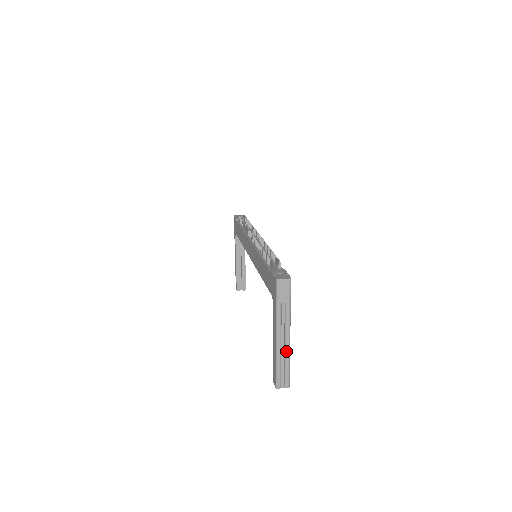
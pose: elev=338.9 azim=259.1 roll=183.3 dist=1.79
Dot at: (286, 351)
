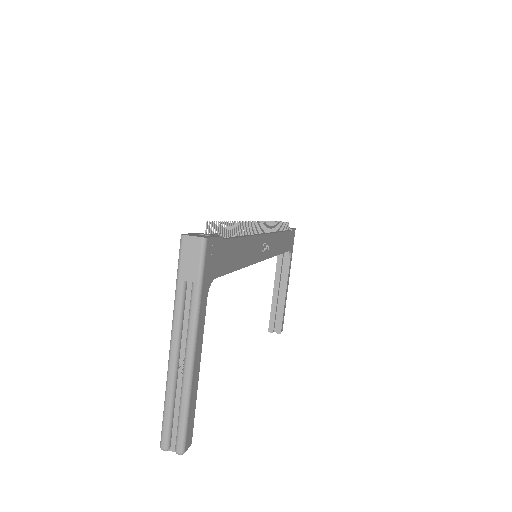
Dot at: (183, 378)
